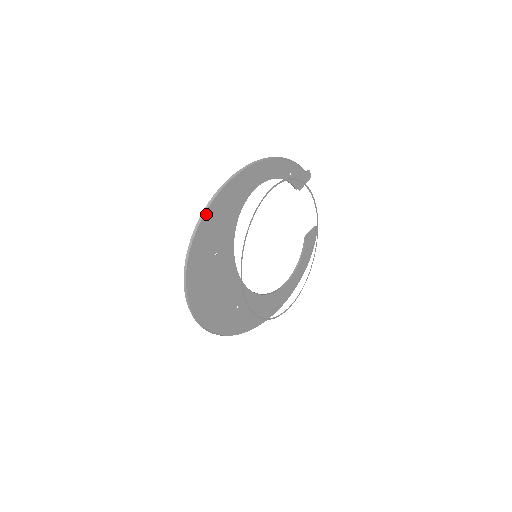
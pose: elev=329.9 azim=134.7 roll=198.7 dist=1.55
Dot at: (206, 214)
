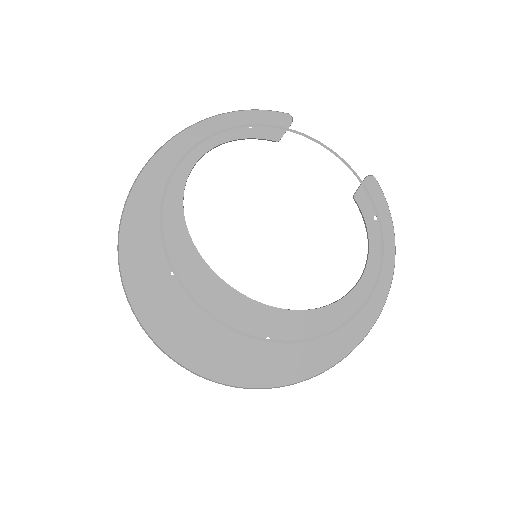
Dot at: (123, 229)
